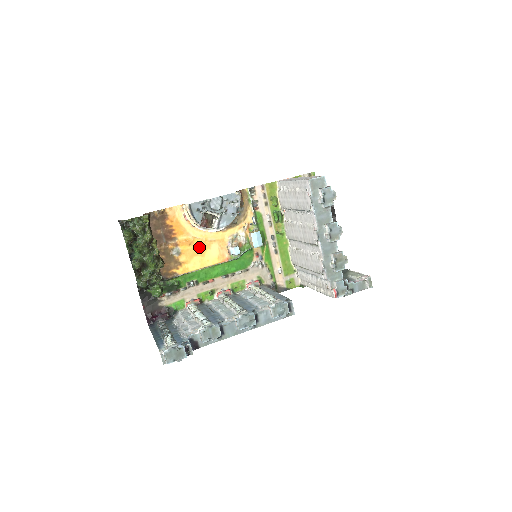
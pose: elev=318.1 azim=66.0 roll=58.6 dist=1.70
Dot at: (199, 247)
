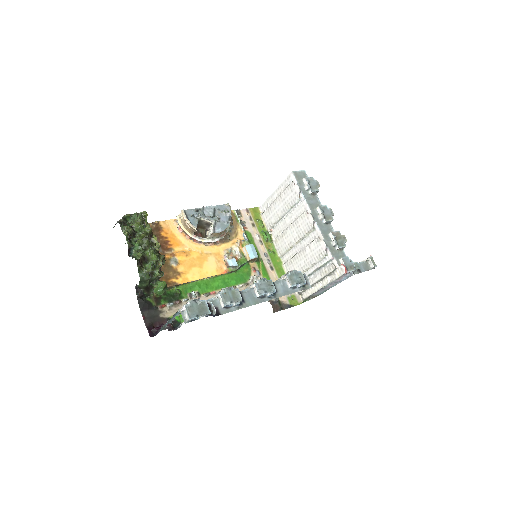
Dot at: (196, 259)
